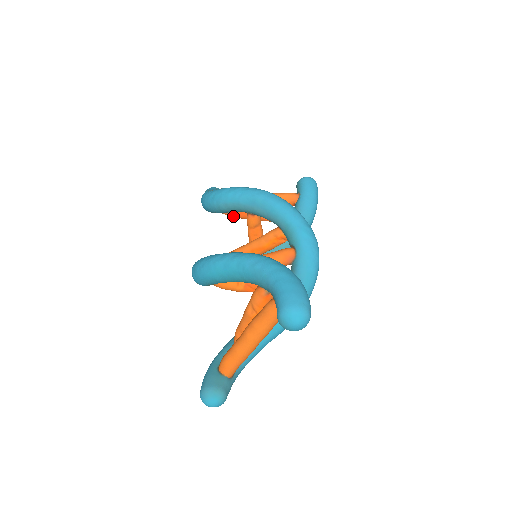
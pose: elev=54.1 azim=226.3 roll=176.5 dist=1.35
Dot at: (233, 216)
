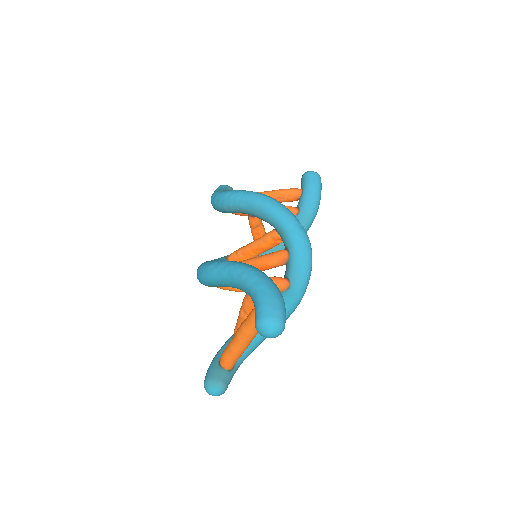
Dot at: (239, 214)
